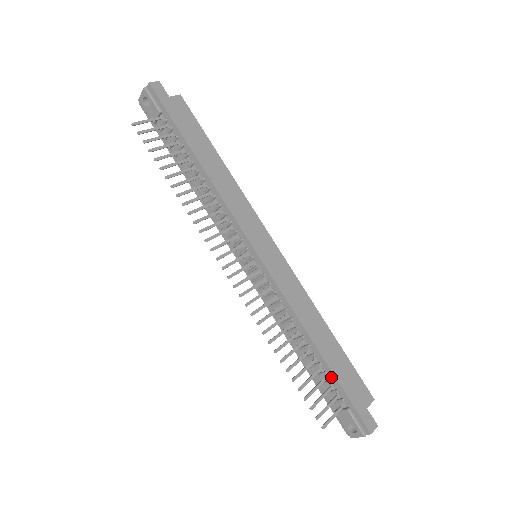
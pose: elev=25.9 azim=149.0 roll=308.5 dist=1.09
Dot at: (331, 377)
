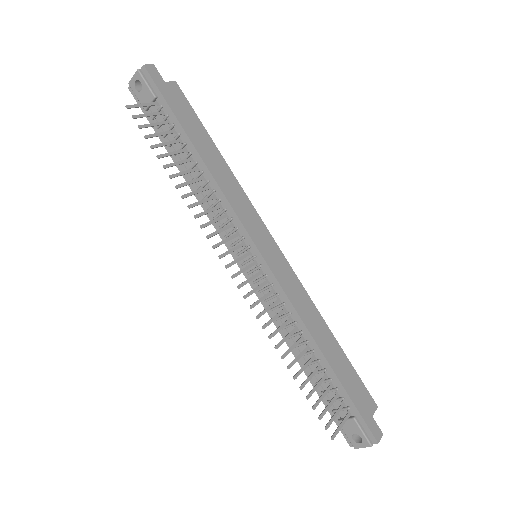
Dot at: (337, 384)
